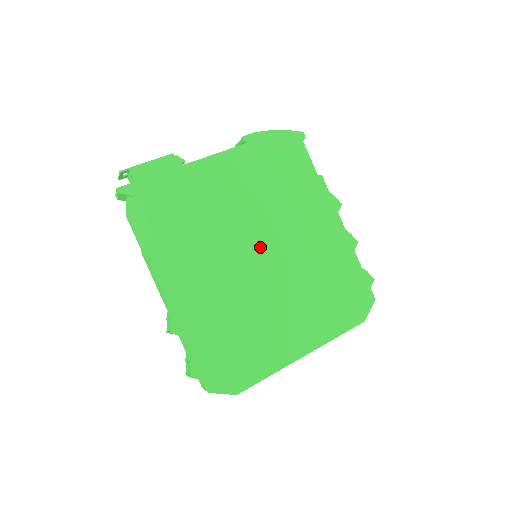
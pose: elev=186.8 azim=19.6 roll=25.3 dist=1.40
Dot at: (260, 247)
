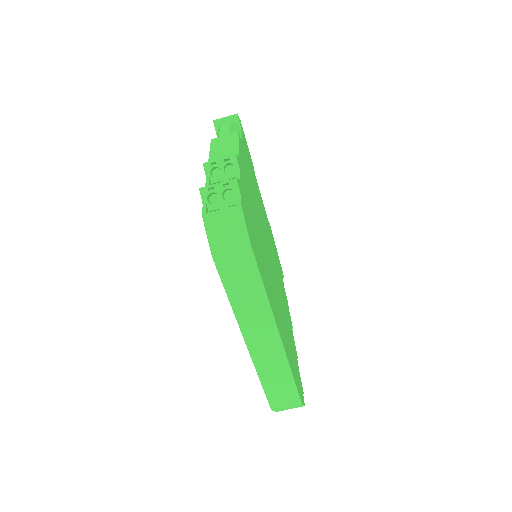
Dot at: occluded
